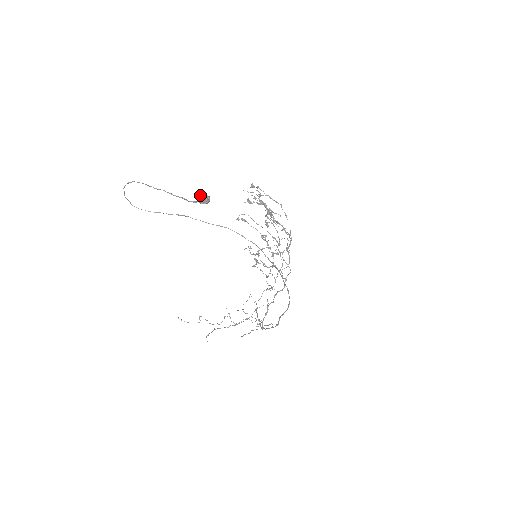
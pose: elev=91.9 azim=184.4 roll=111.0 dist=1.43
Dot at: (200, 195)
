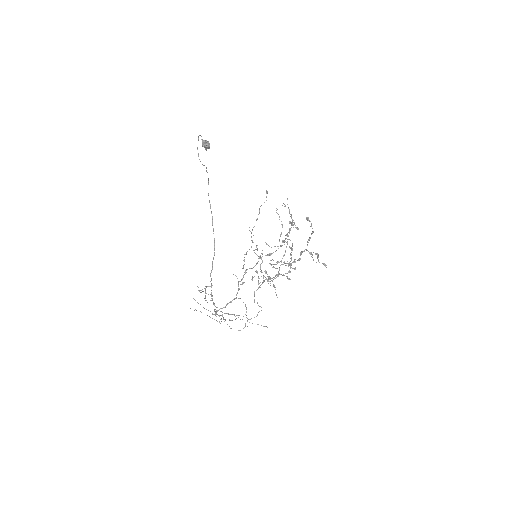
Dot at: (207, 142)
